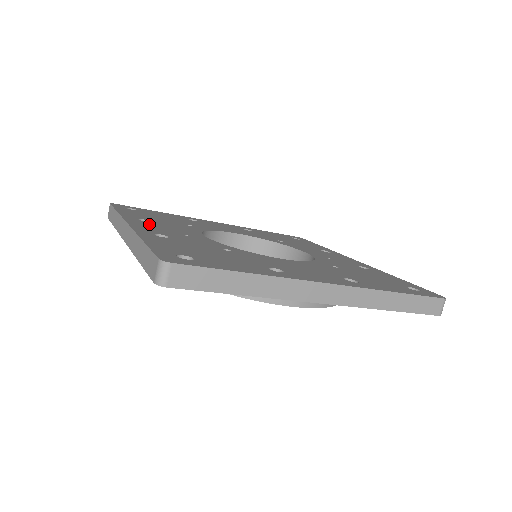
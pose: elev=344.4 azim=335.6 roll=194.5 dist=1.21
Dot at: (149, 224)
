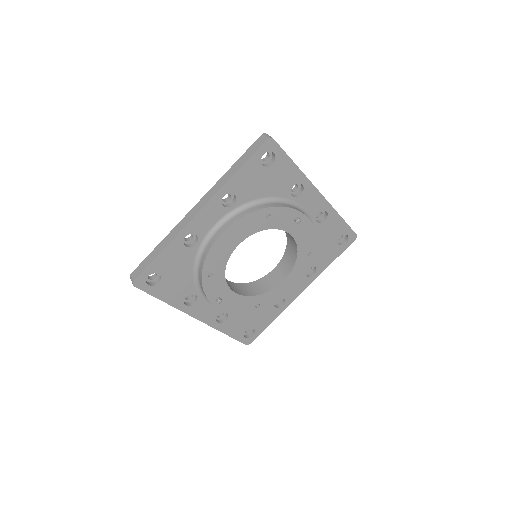
Dot at: occluded
